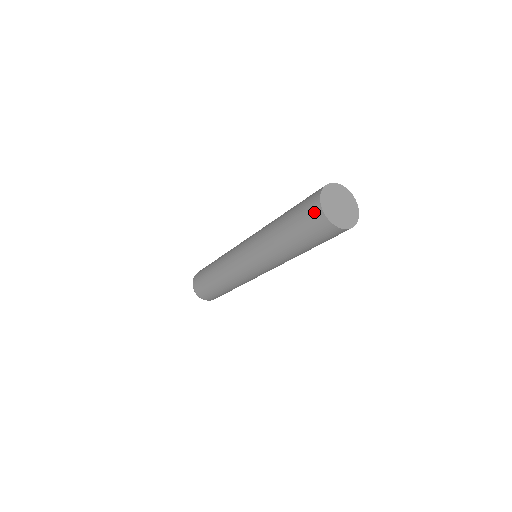
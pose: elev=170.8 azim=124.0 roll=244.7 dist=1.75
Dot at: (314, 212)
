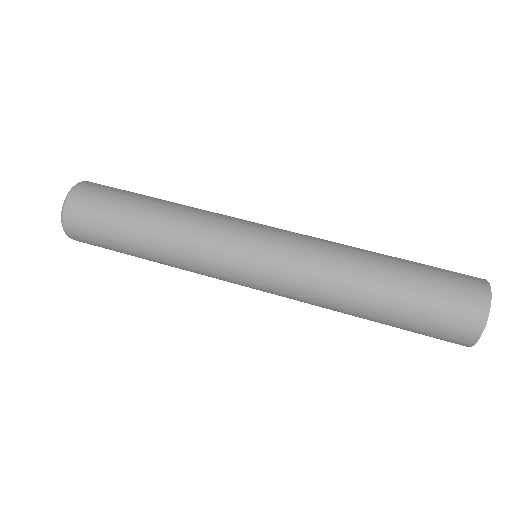
Dot at: (473, 300)
